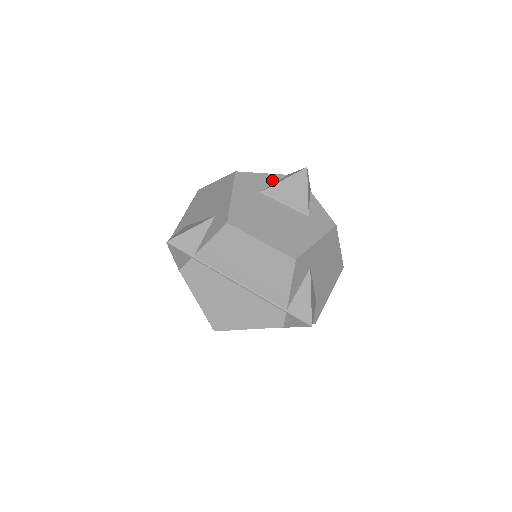
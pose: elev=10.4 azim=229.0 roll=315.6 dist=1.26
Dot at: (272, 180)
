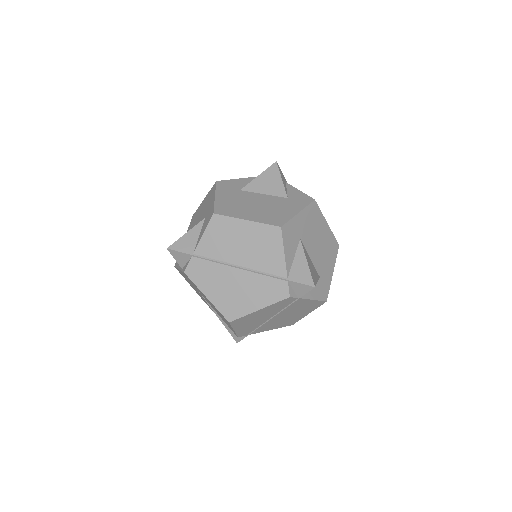
Dot at: (250, 181)
